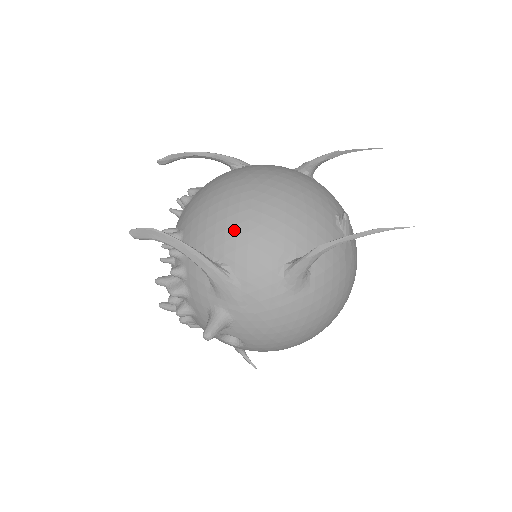
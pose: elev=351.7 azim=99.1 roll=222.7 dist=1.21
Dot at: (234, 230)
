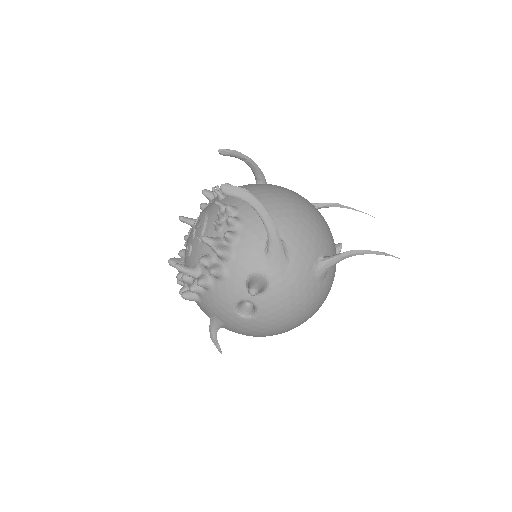
Dot at: (293, 219)
